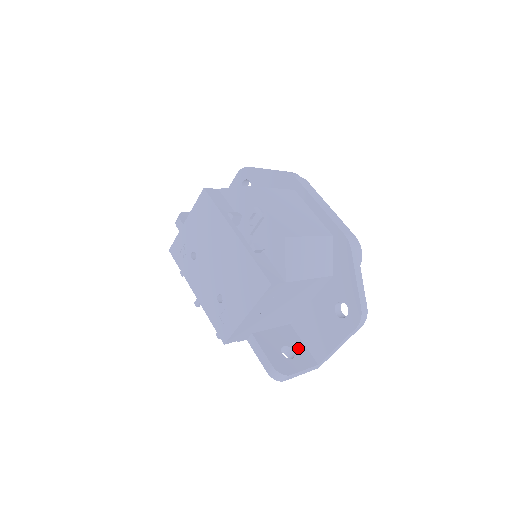
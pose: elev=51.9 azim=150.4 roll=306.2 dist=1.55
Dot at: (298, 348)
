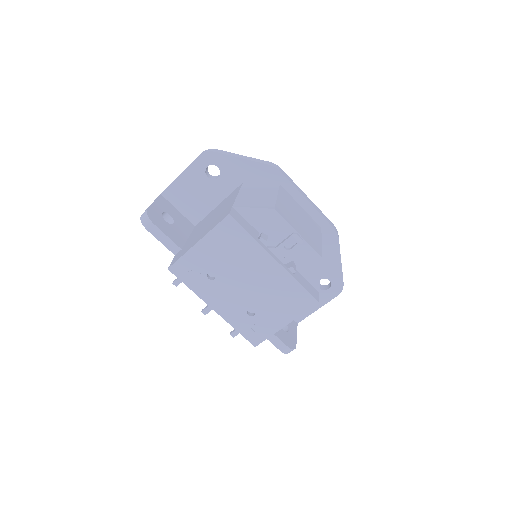
Dot at: occluded
